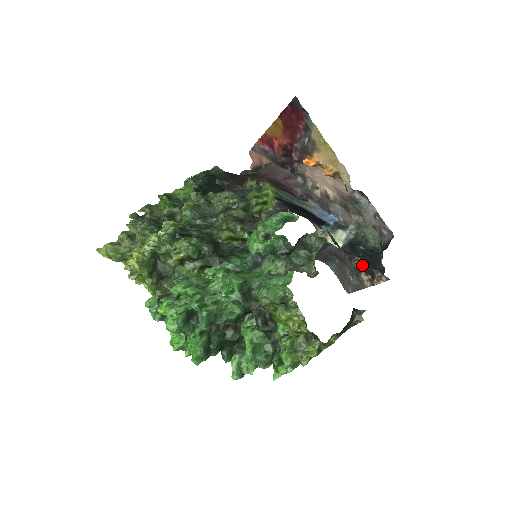
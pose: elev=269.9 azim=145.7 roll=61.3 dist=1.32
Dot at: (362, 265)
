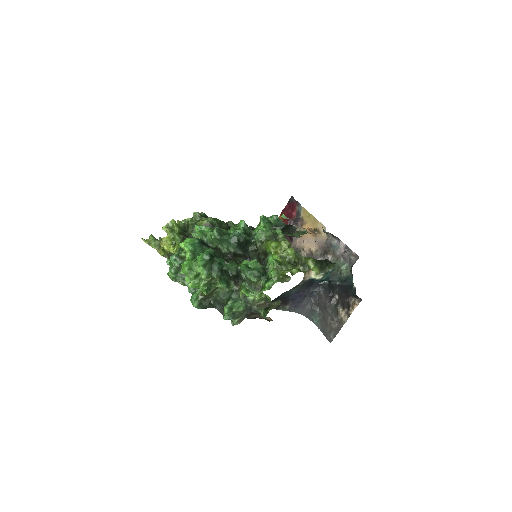
Dot at: (339, 300)
